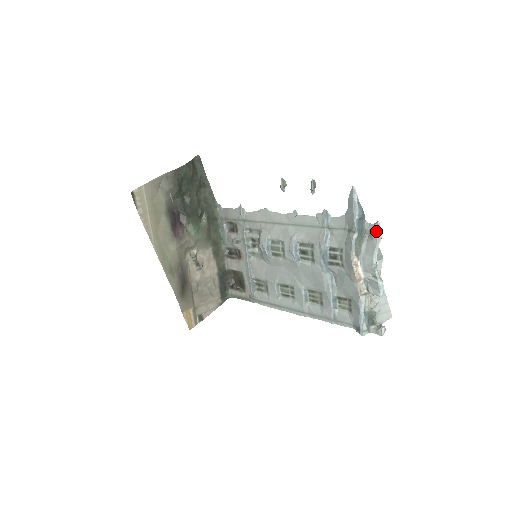
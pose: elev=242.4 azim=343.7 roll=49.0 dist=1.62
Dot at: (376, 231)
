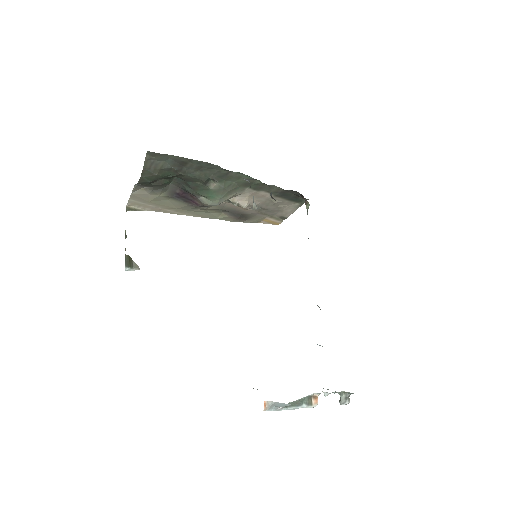
Dot at: occluded
